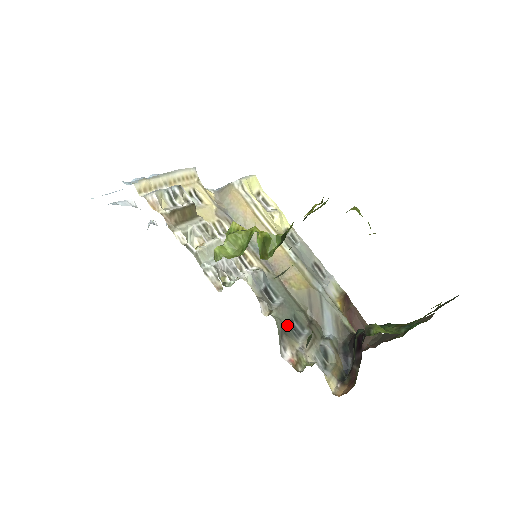
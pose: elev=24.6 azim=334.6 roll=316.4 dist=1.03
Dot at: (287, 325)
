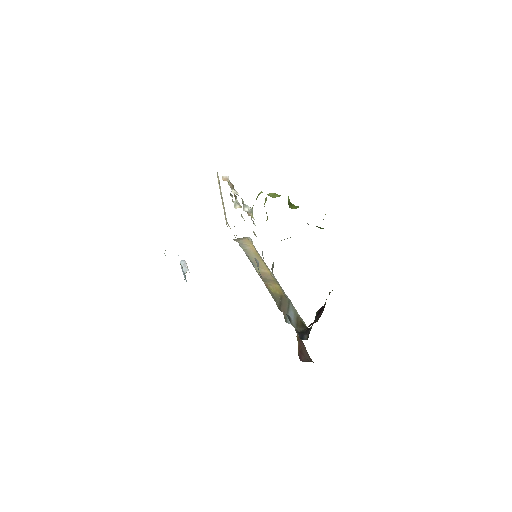
Dot at: occluded
